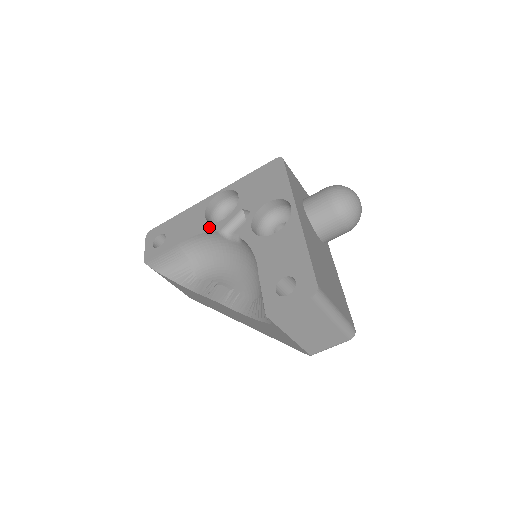
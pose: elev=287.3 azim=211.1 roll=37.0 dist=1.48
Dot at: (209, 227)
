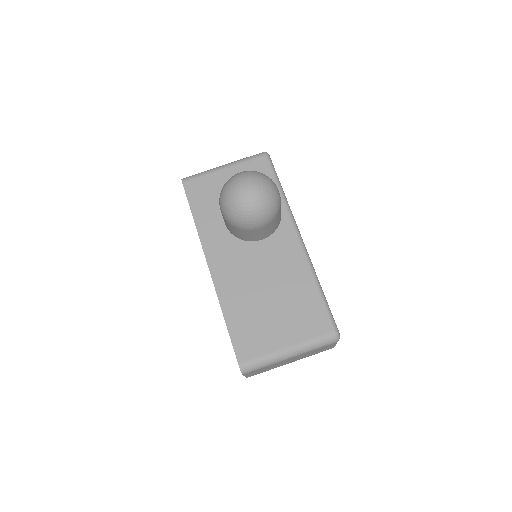
Dot at: occluded
